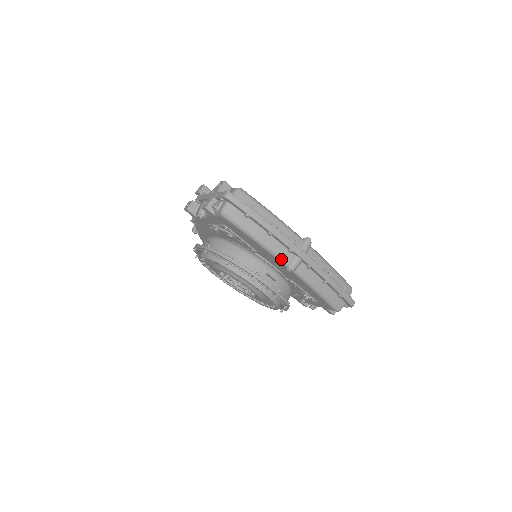
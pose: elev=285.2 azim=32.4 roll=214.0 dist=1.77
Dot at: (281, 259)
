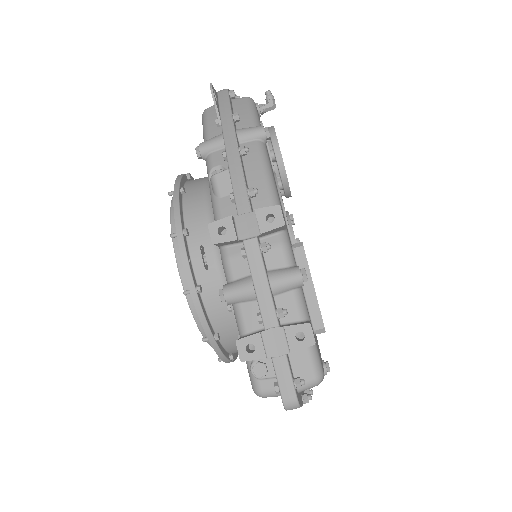
Dot at: occluded
